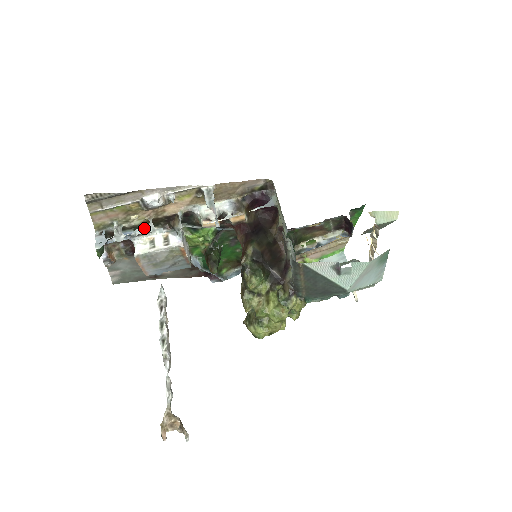
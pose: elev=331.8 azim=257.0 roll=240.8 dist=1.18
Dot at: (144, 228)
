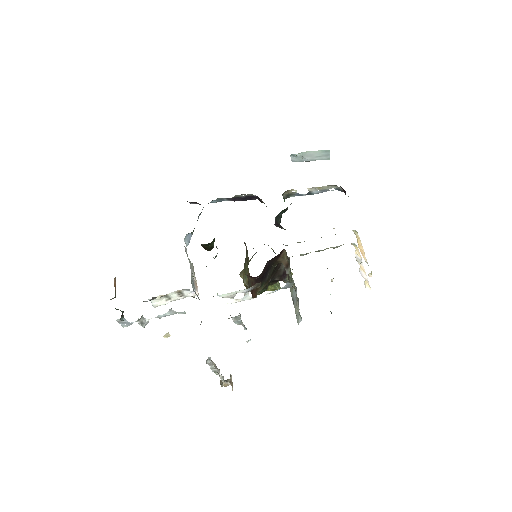
Dot at: (166, 314)
